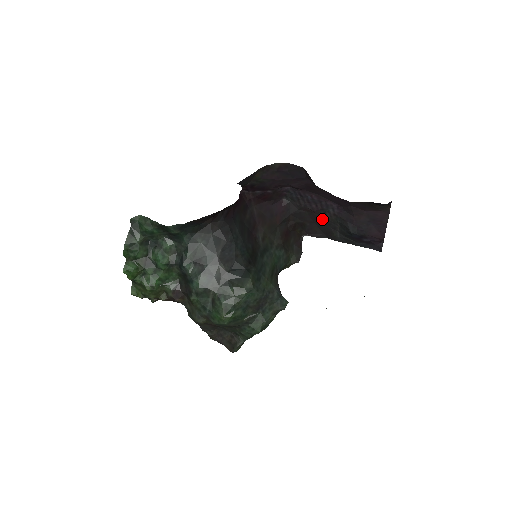
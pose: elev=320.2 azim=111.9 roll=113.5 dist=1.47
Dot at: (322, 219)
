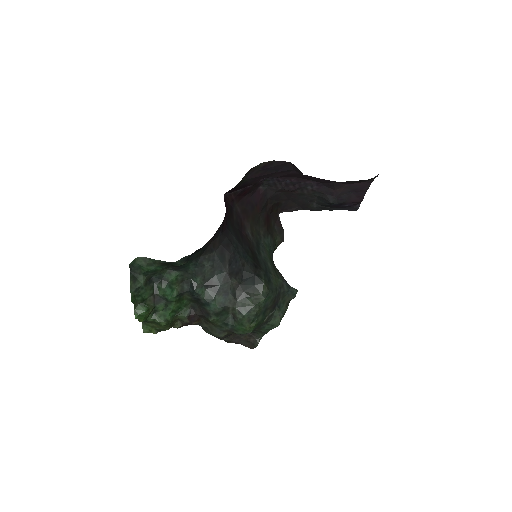
Dot at: (298, 195)
